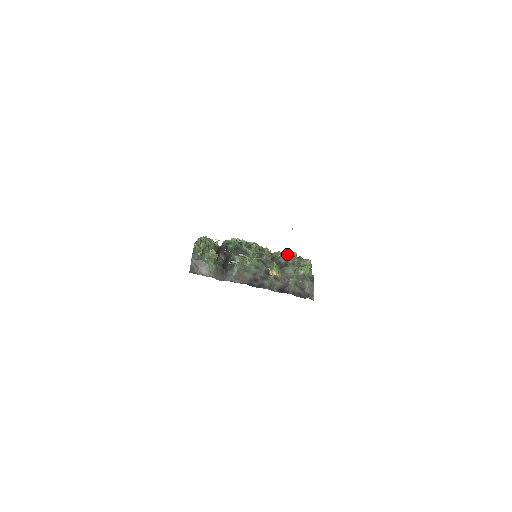
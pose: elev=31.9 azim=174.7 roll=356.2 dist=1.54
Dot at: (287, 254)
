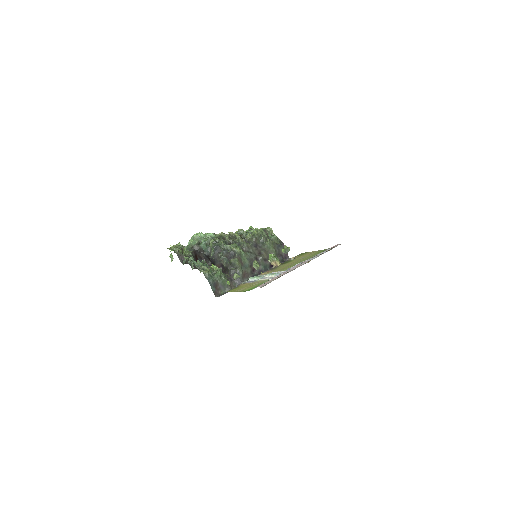
Dot at: (257, 233)
